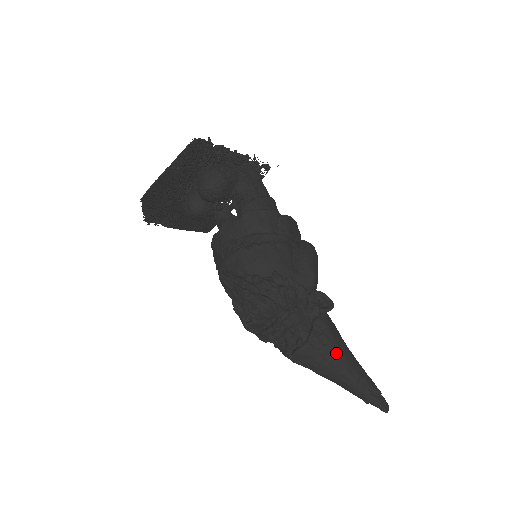
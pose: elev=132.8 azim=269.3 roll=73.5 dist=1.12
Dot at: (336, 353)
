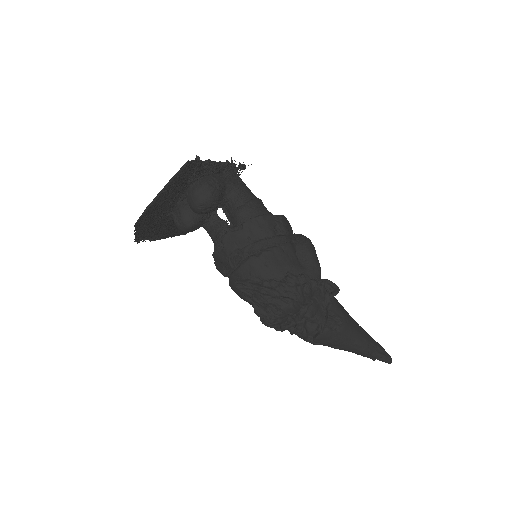
Dot at: (349, 329)
